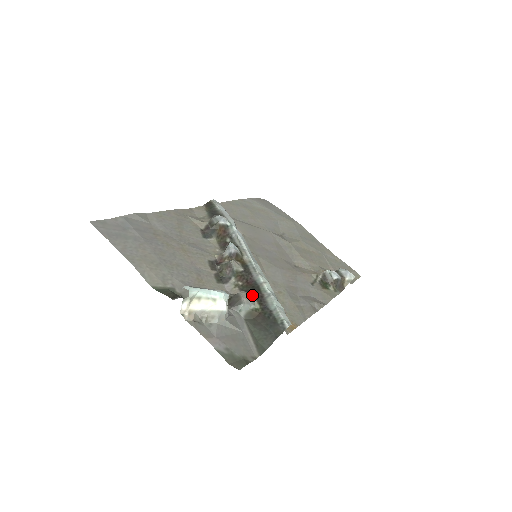
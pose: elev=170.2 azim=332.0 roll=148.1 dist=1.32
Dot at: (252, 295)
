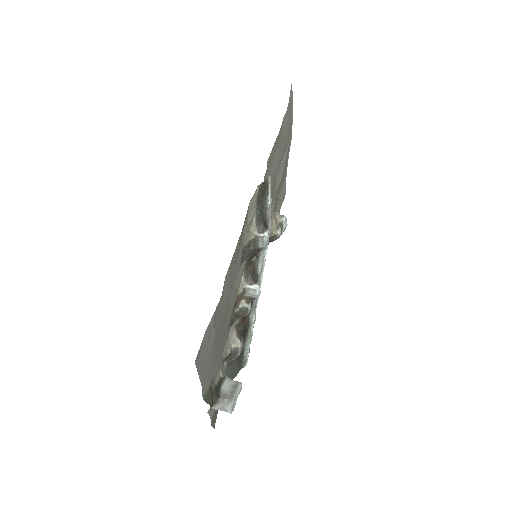
Dot at: (242, 339)
